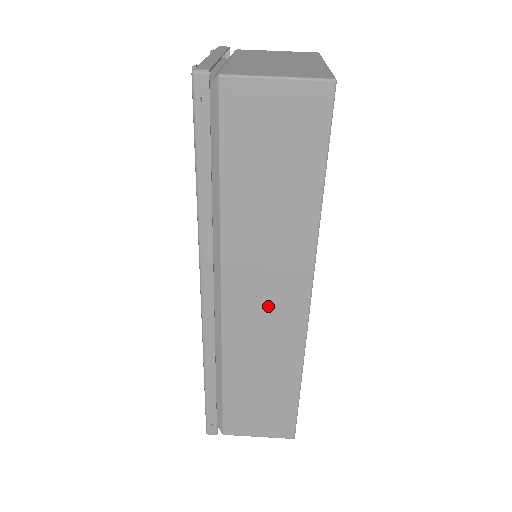
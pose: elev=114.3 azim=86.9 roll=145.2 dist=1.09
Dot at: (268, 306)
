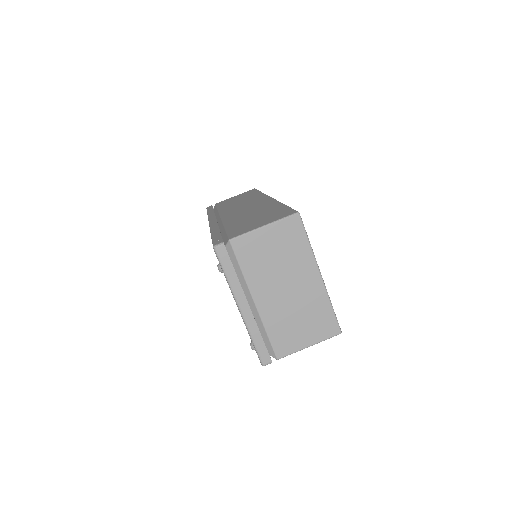
Dot at: occluded
